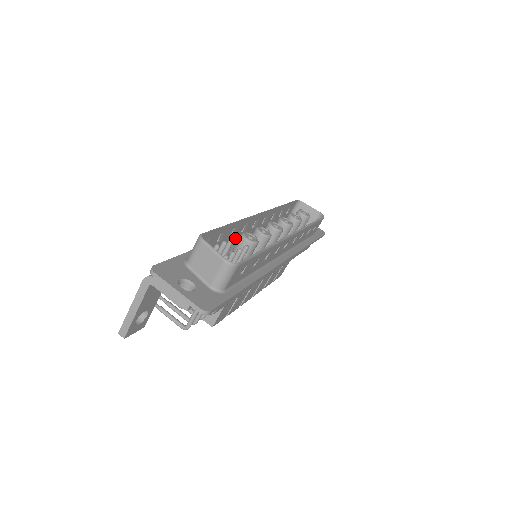
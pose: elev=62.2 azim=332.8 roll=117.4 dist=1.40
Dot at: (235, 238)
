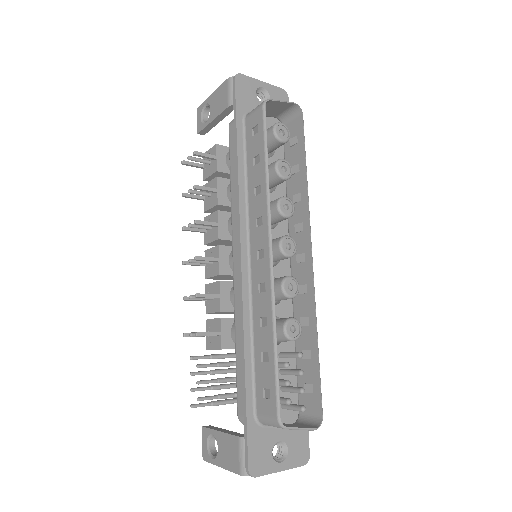
Dot at: (255, 302)
